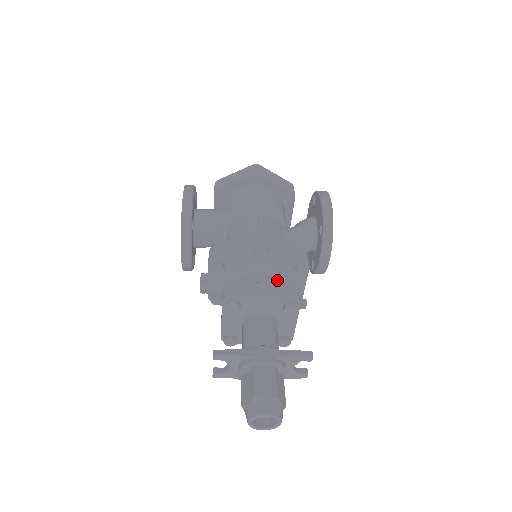
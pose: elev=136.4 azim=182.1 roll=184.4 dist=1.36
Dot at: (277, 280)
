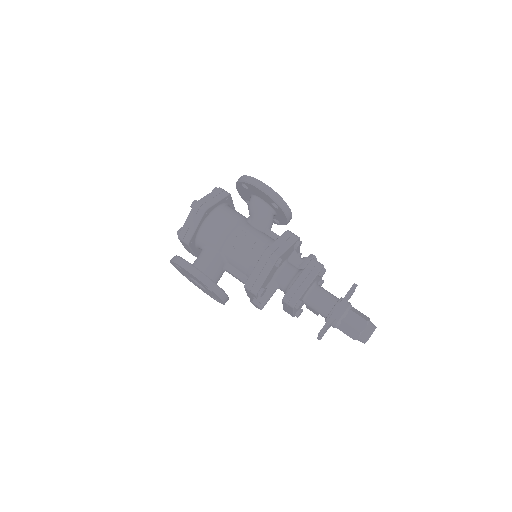
Dot at: (289, 261)
